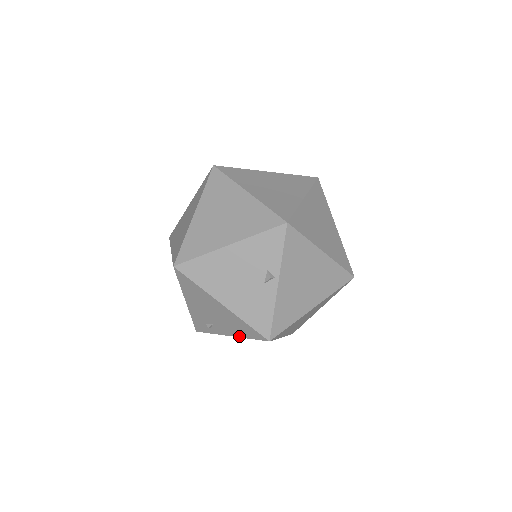
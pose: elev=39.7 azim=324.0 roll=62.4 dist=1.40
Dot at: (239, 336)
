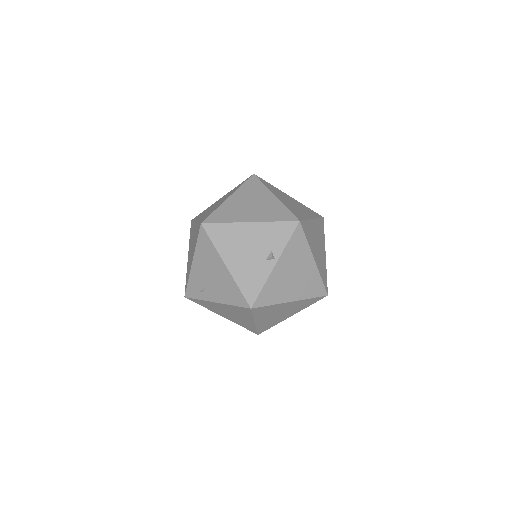
Dot at: (225, 302)
